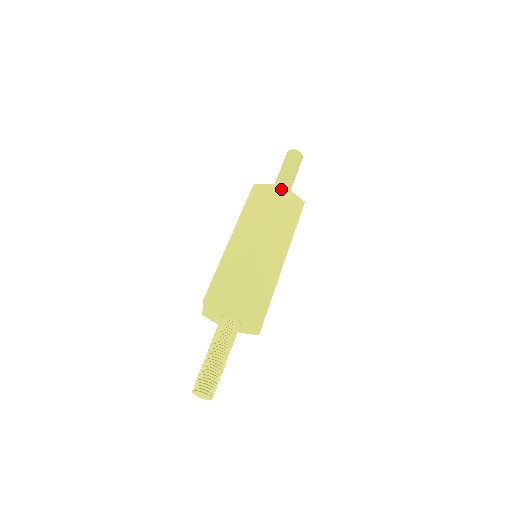
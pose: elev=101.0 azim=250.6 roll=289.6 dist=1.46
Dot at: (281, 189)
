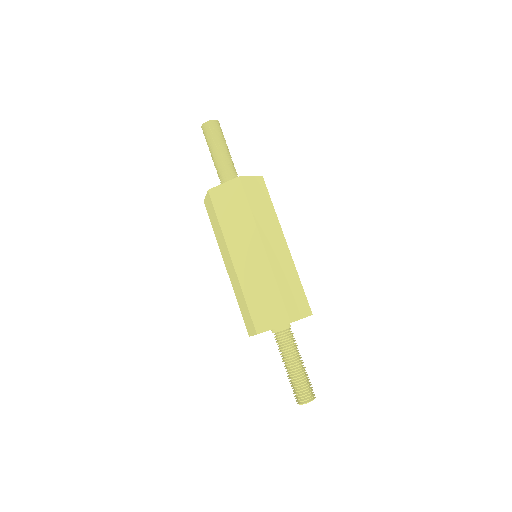
Dot at: (243, 183)
